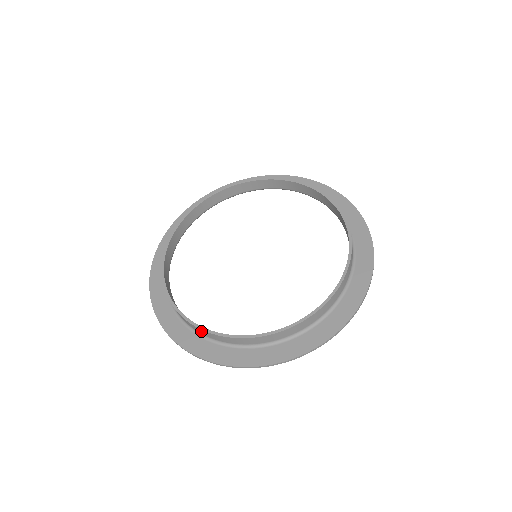
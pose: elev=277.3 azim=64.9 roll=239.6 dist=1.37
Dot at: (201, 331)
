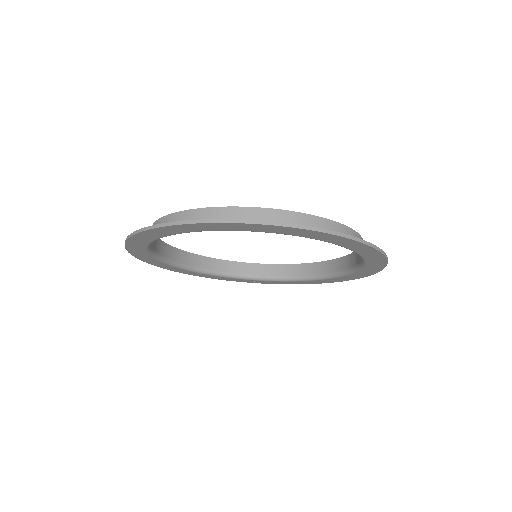
Dot at: occluded
